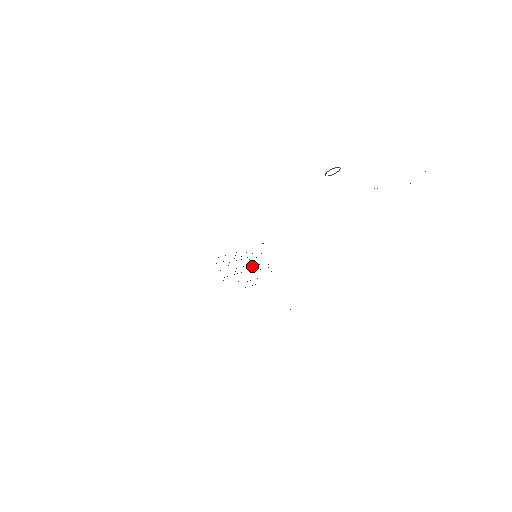
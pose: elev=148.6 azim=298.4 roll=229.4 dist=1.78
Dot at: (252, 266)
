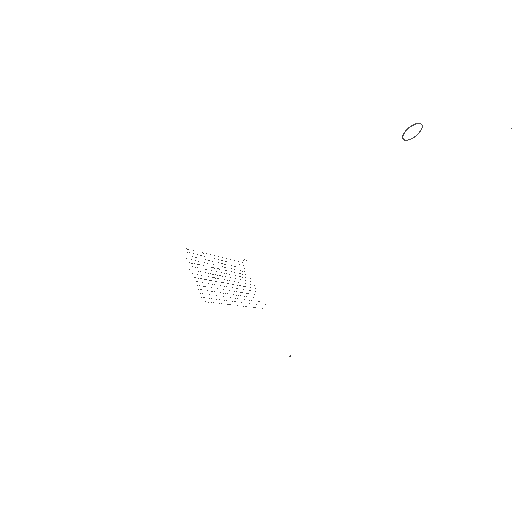
Dot at: occluded
